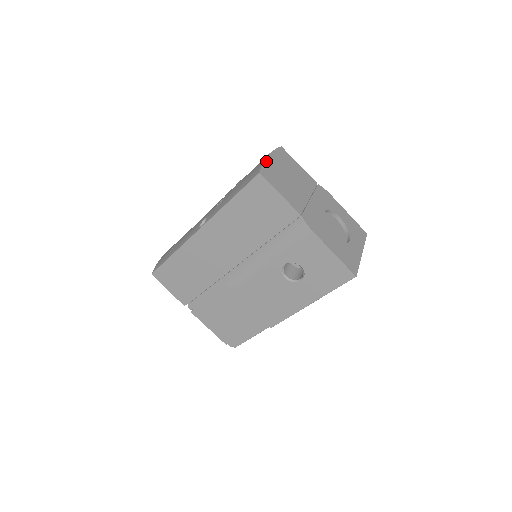
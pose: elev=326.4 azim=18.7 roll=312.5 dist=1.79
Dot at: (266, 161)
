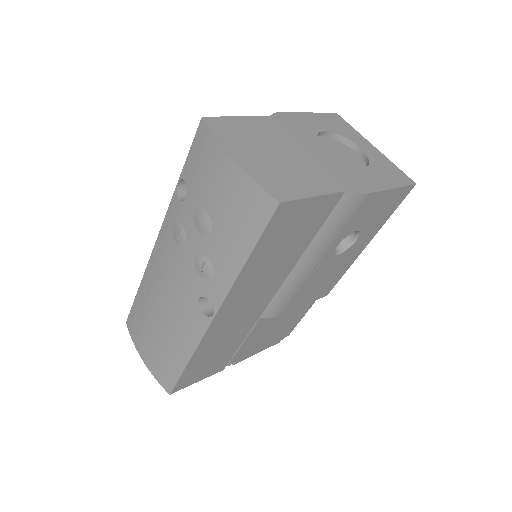
Dot at: (247, 171)
